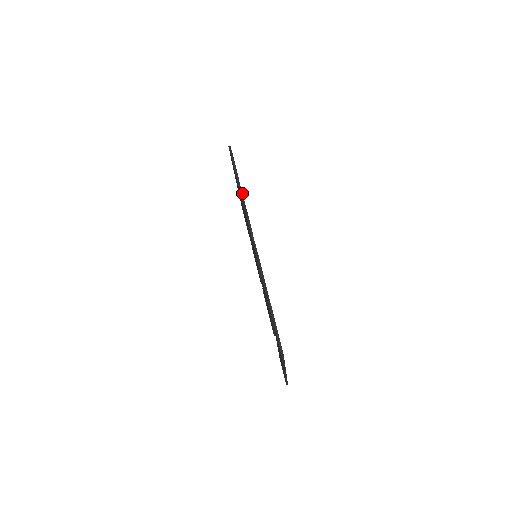
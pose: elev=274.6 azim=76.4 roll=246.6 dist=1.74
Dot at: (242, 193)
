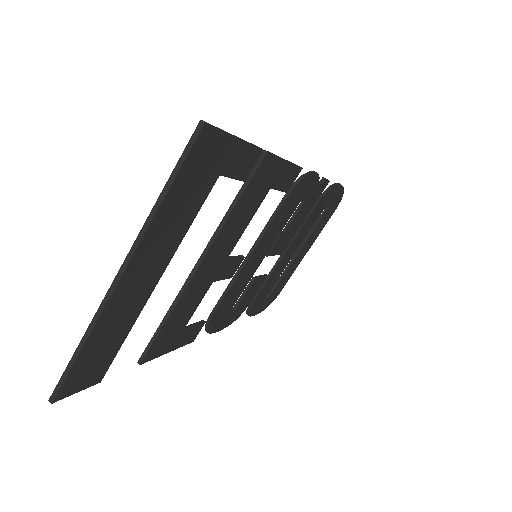
Dot at: (327, 179)
